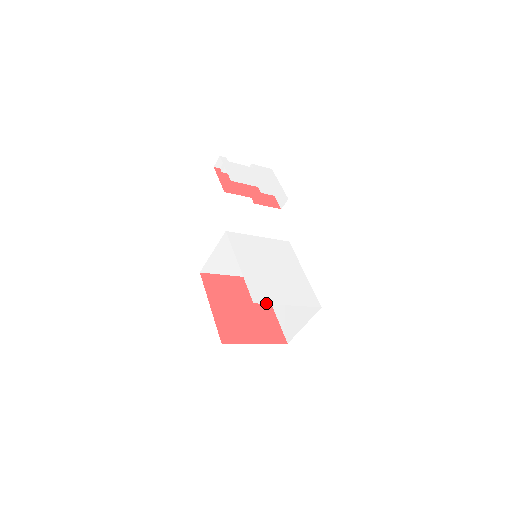
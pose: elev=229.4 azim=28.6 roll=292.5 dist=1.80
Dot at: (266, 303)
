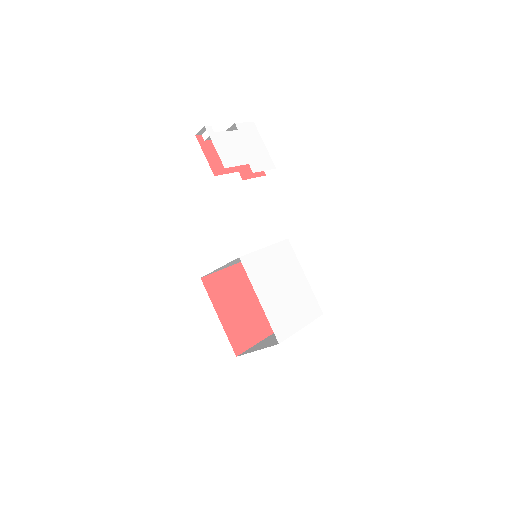
Dot at: (287, 337)
